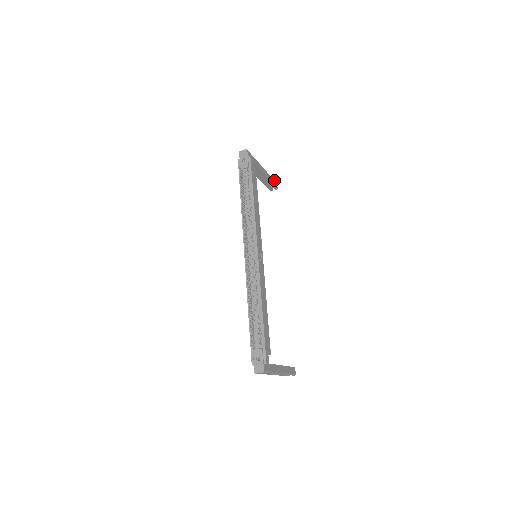
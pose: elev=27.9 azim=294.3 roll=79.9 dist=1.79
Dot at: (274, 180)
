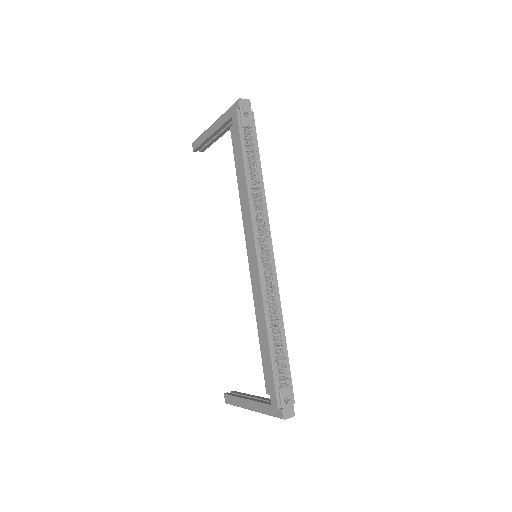
Dot at: occluded
